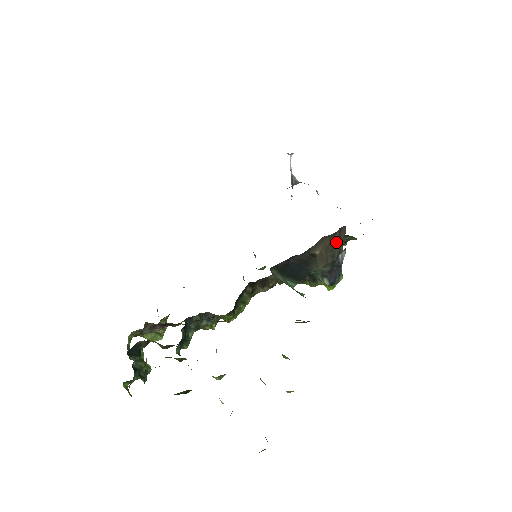
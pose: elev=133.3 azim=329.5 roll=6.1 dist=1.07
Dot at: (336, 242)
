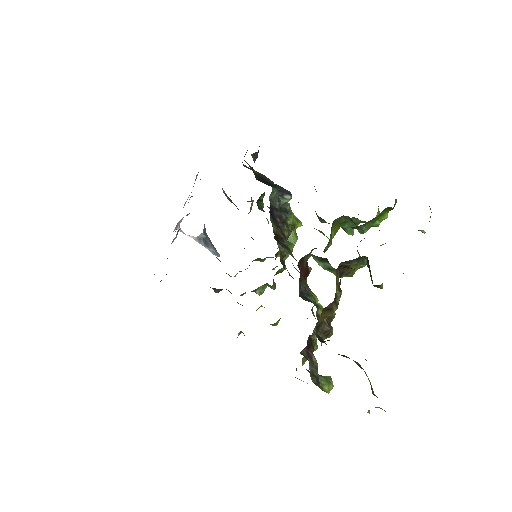
Dot at: occluded
